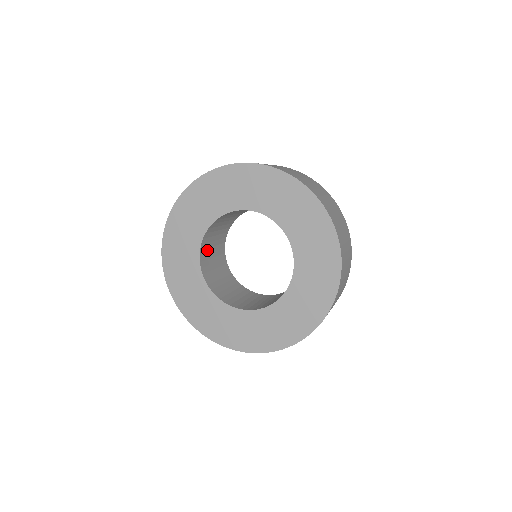
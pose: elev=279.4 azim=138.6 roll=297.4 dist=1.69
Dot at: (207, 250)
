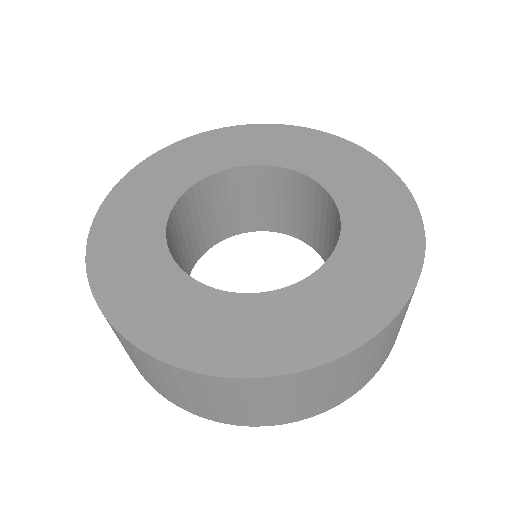
Dot at: occluded
